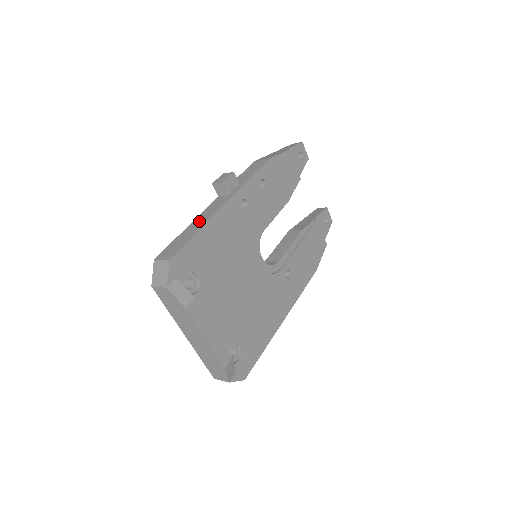
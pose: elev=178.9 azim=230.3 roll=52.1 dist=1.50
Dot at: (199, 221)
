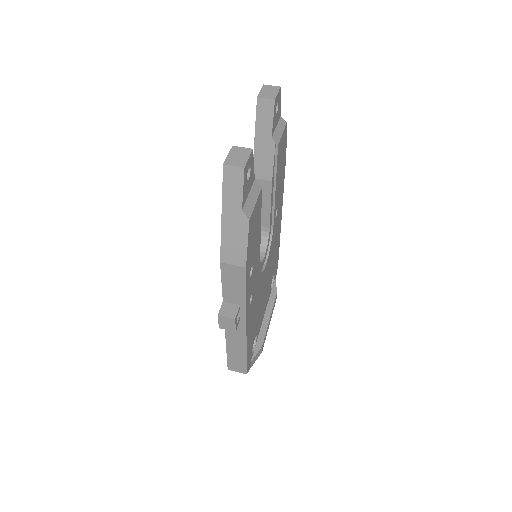
Dot at: (235, 344)
